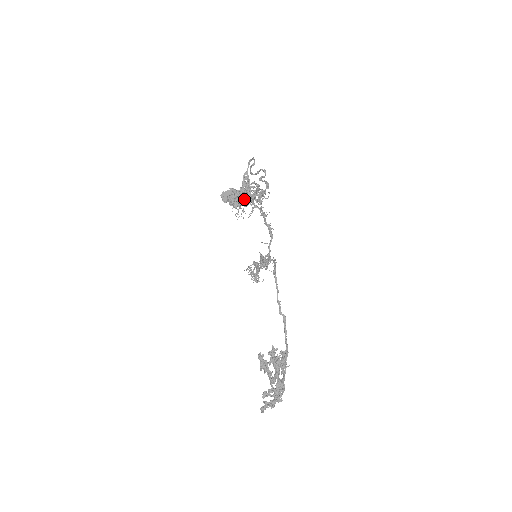
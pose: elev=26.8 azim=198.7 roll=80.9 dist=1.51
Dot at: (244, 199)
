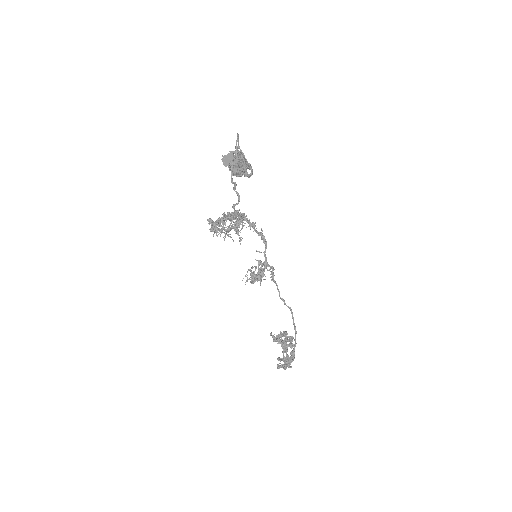
Dot at: occluded
